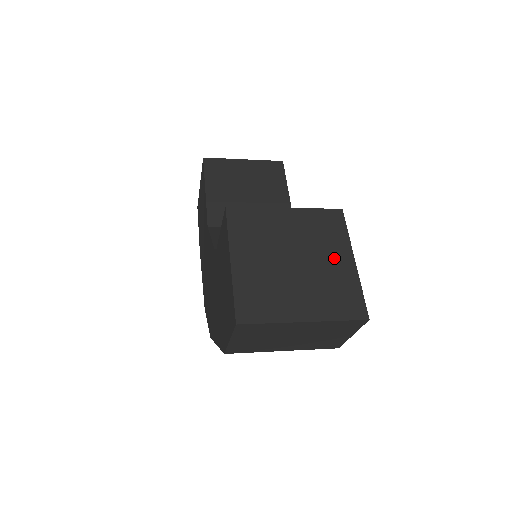
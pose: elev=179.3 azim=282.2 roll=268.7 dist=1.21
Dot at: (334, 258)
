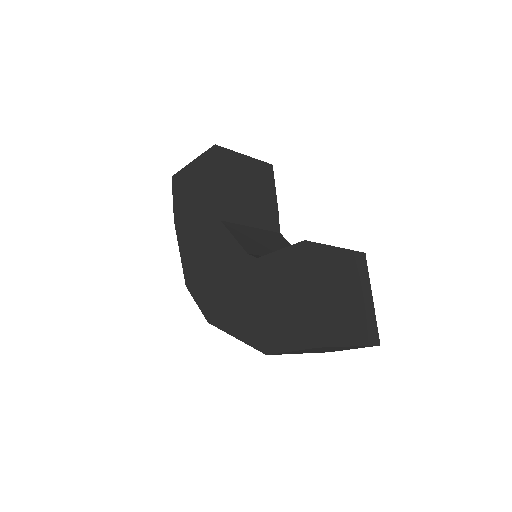
Dot at: (363, 295)
